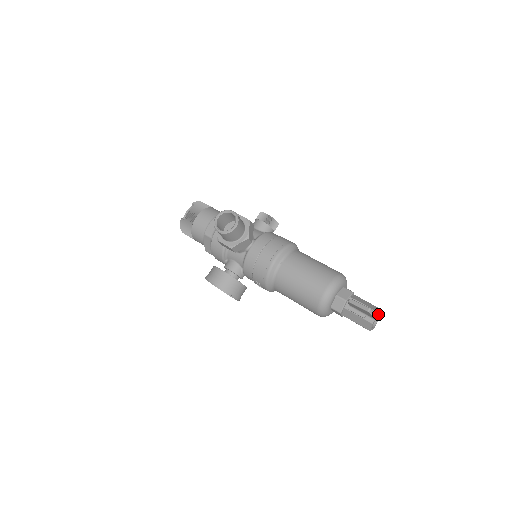
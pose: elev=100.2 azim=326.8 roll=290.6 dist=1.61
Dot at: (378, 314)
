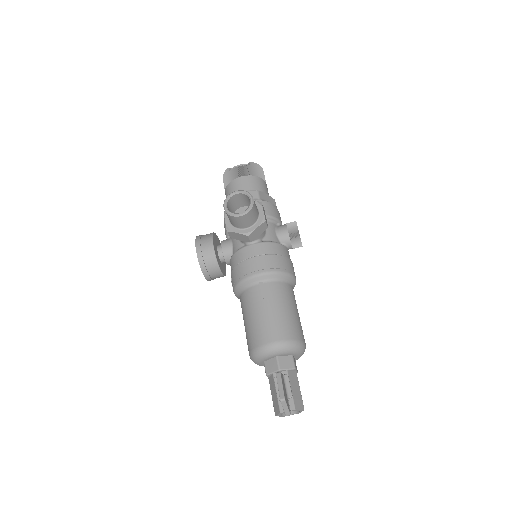
Dot at: (294, 410)
